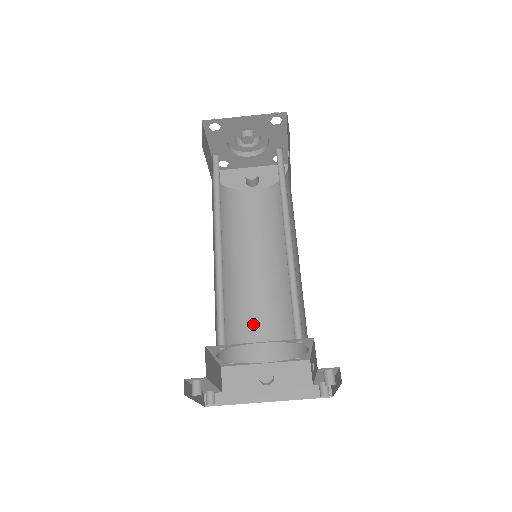
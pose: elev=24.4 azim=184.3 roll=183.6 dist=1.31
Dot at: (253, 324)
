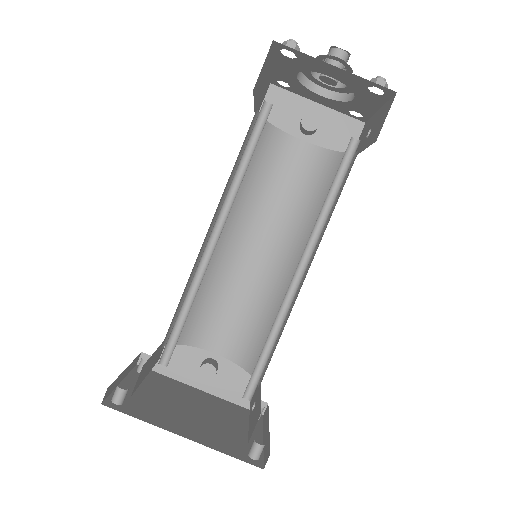
Dot at: (222, 309)
